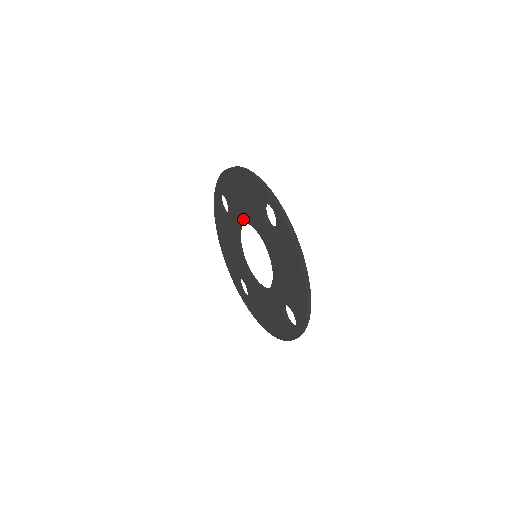
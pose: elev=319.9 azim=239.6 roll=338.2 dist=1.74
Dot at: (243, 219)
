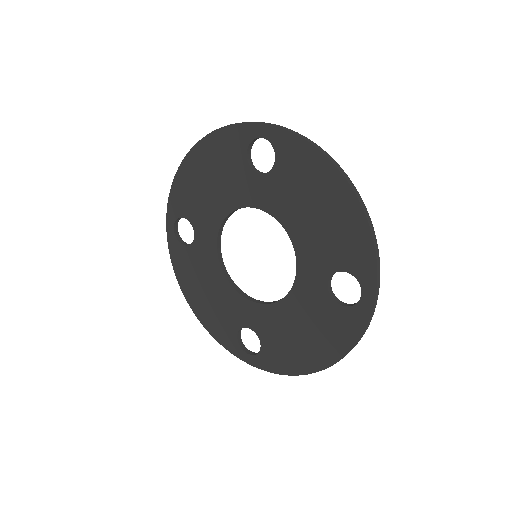
Dot at: (221, 215)
